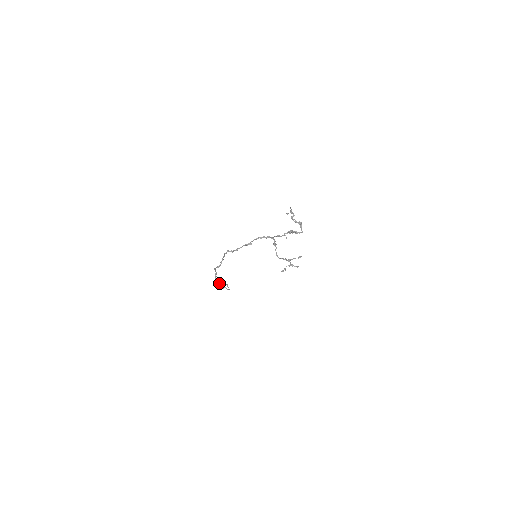
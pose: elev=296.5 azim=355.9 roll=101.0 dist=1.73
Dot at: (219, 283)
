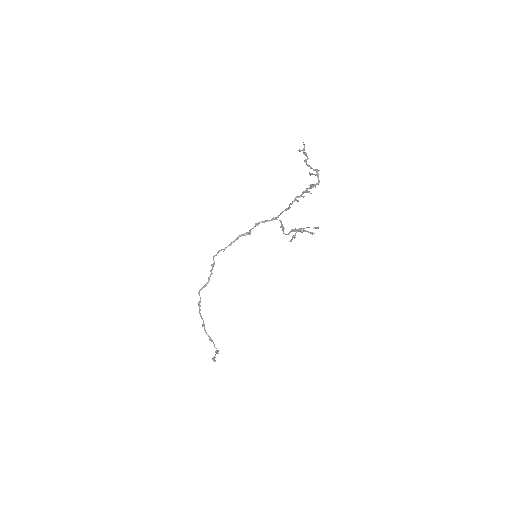
Dot at: (204, 328)
